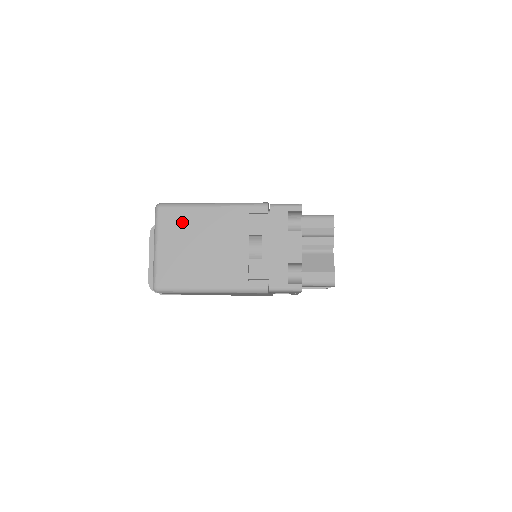
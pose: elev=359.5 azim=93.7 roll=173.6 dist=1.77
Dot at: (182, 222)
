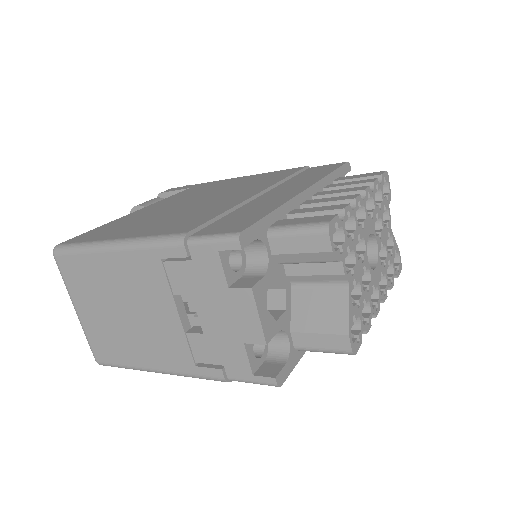
Dot at: (86, 276)
